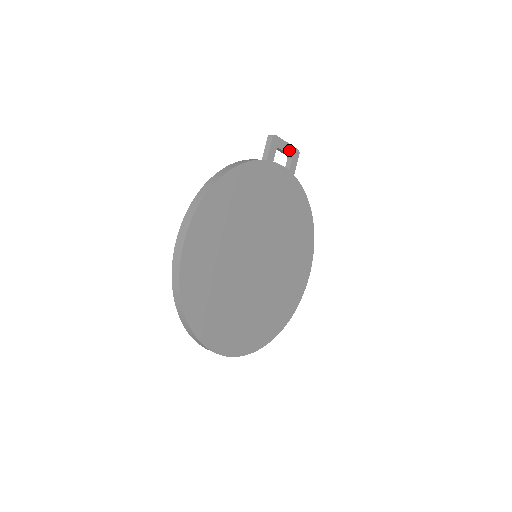
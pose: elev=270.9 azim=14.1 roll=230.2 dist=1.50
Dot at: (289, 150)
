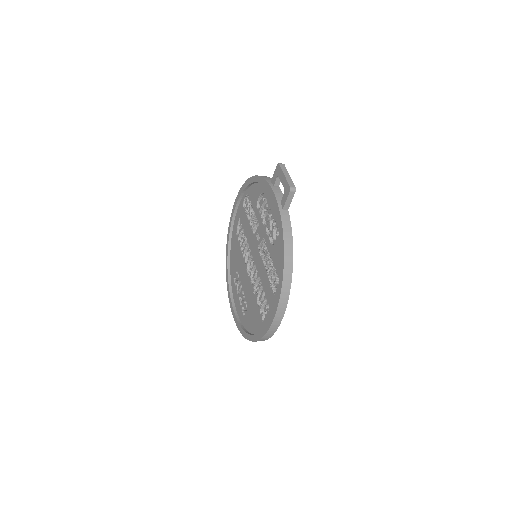
Dot at: occluded
